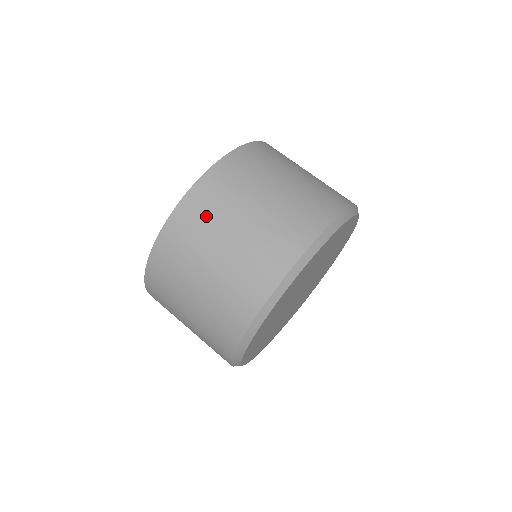
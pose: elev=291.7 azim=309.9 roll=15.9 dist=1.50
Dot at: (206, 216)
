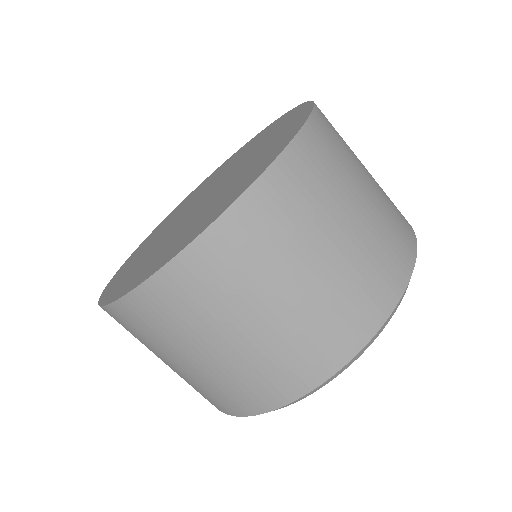
Dot at: (167, 324)
